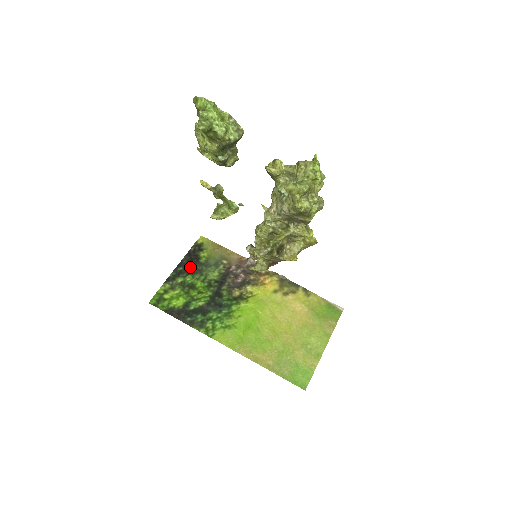
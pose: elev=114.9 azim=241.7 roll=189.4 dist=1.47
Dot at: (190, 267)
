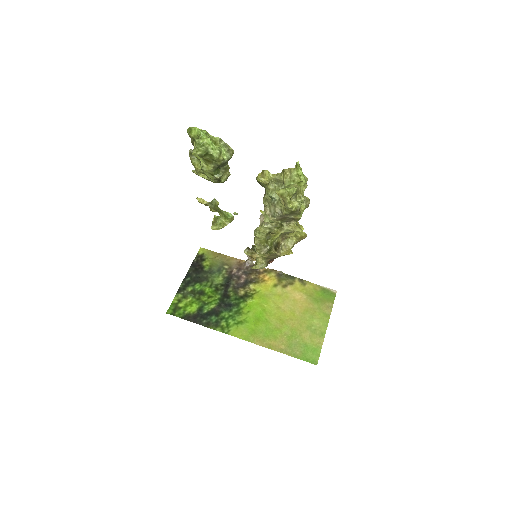
Dot at: (196, 276)
